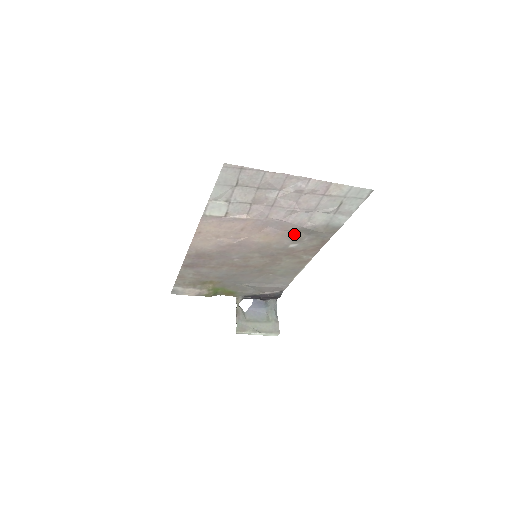
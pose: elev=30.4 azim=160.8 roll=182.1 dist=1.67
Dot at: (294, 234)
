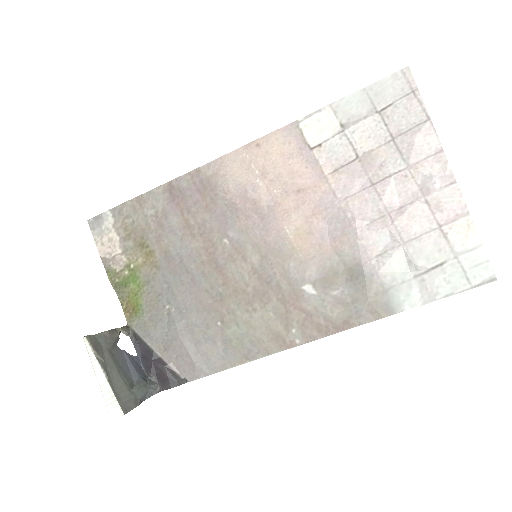
Dot at: (334, 267)
